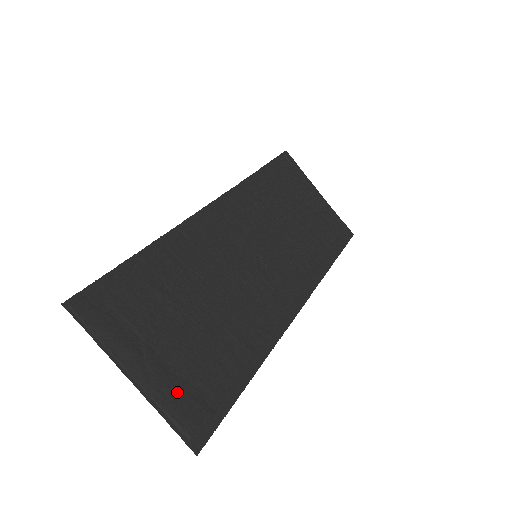
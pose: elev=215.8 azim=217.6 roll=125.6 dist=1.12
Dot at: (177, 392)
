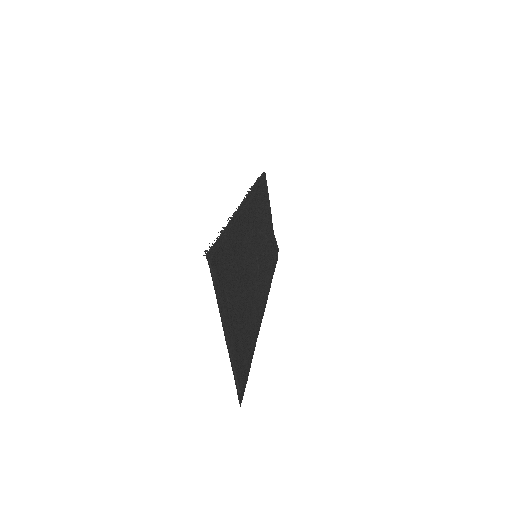
Dot at: (238, 354)
